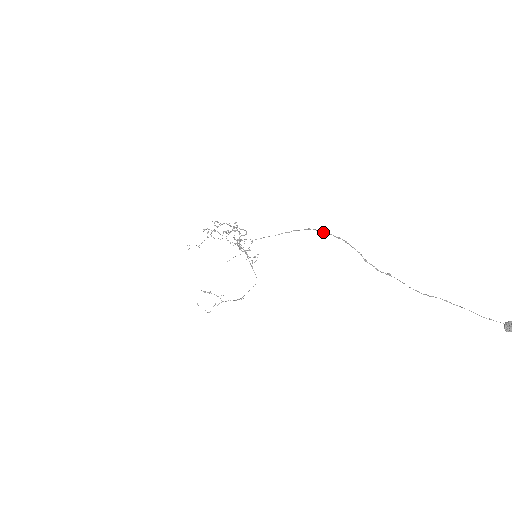
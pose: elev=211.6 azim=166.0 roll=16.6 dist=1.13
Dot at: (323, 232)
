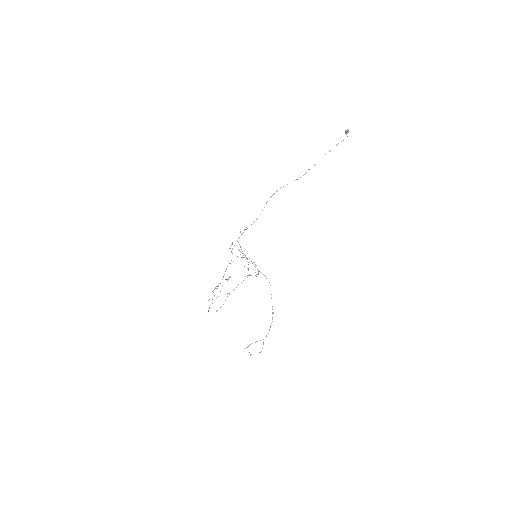
Dot at: occluded
